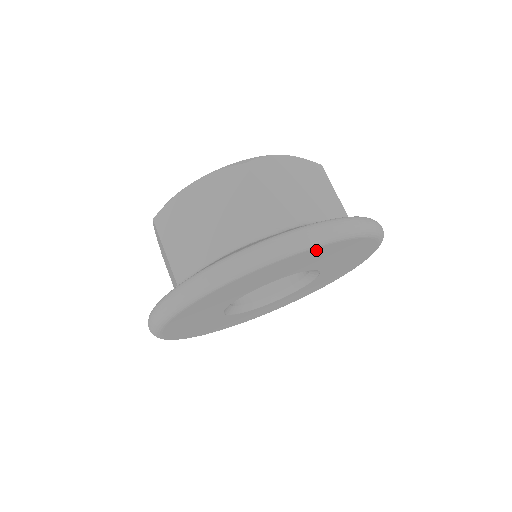
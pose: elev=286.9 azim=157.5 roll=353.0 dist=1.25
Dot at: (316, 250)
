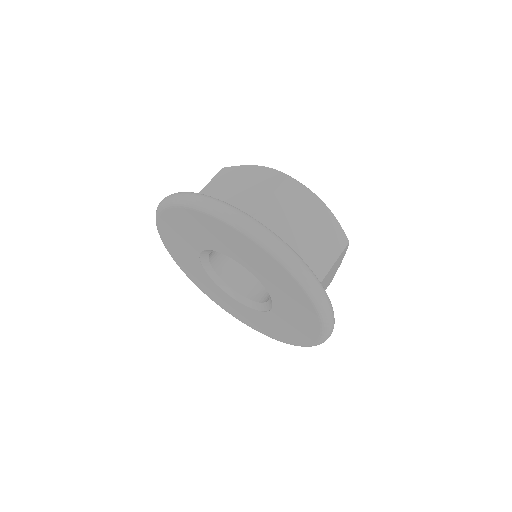
Dot at: (314, 320)
